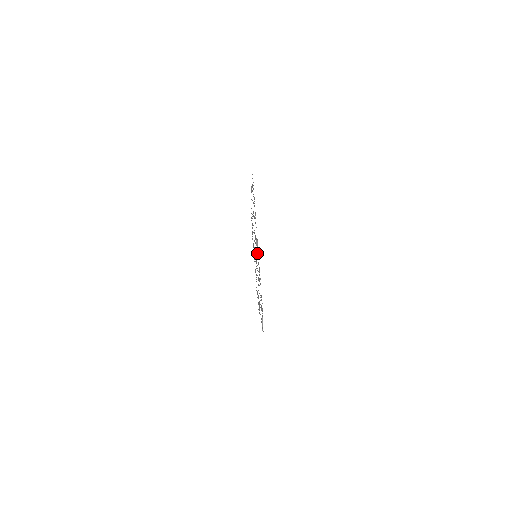
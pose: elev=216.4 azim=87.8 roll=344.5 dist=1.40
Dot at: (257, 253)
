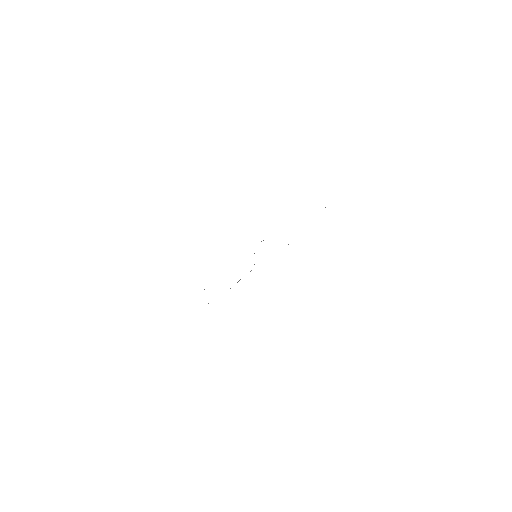
Dot at: occluded
